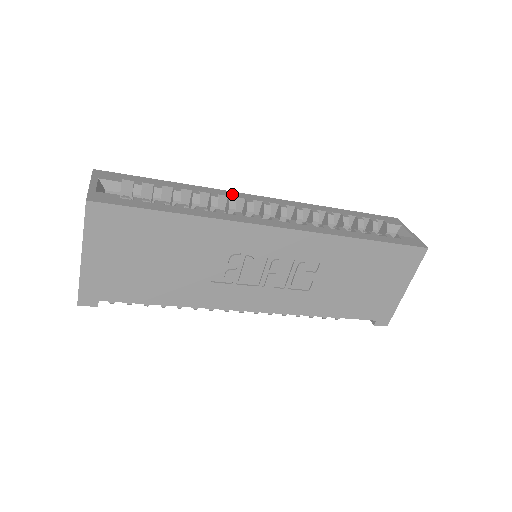
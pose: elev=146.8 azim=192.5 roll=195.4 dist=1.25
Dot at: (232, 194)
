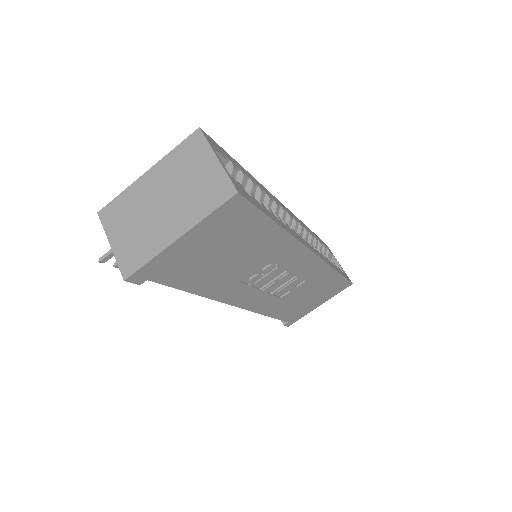
Dot at: occluded
